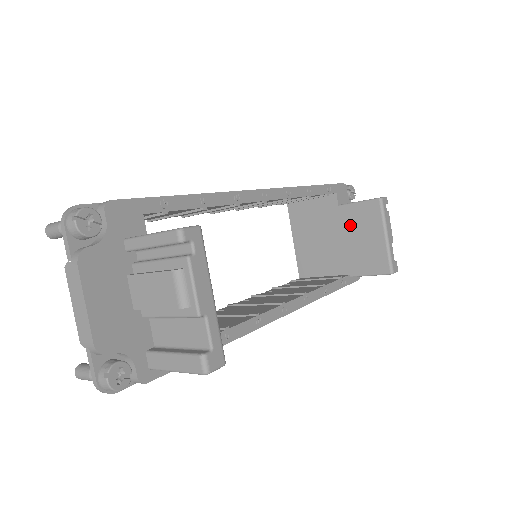
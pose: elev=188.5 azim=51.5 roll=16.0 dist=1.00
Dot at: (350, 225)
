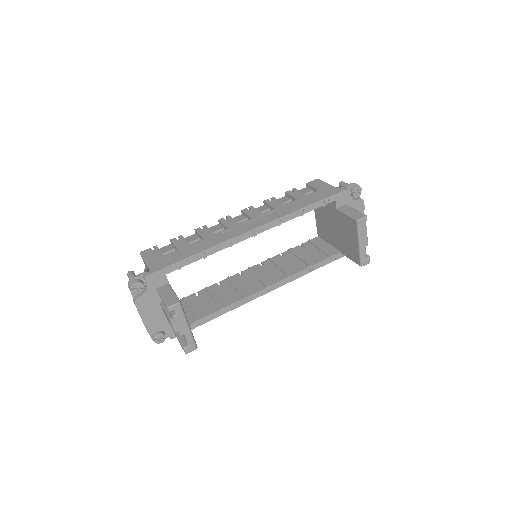
Dot at: (342, 225)
